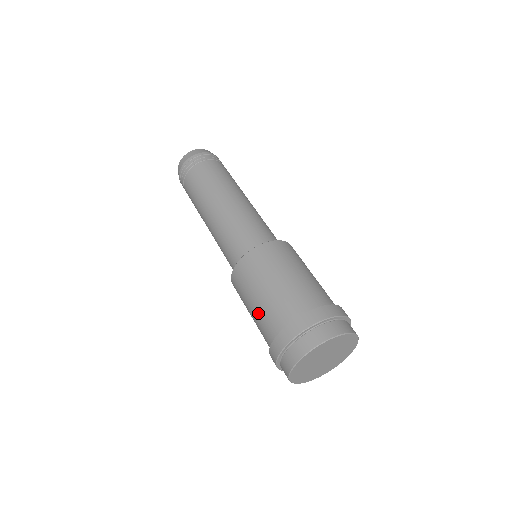
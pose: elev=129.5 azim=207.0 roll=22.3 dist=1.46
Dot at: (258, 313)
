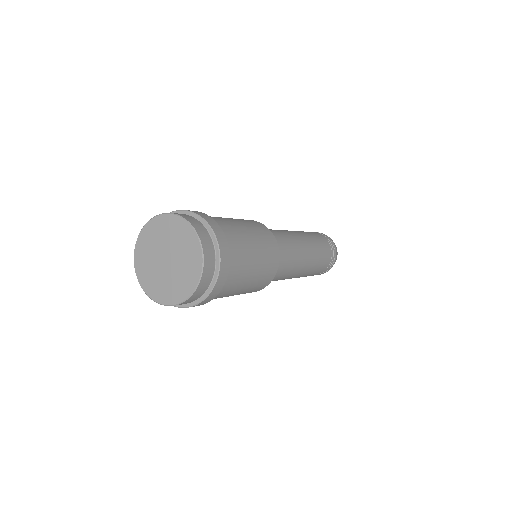
Dot at: occluded
